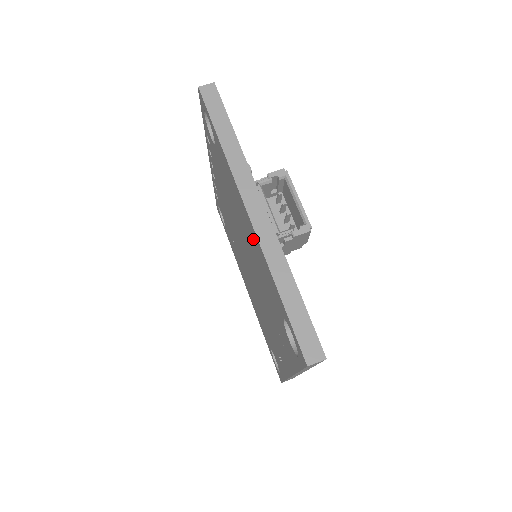
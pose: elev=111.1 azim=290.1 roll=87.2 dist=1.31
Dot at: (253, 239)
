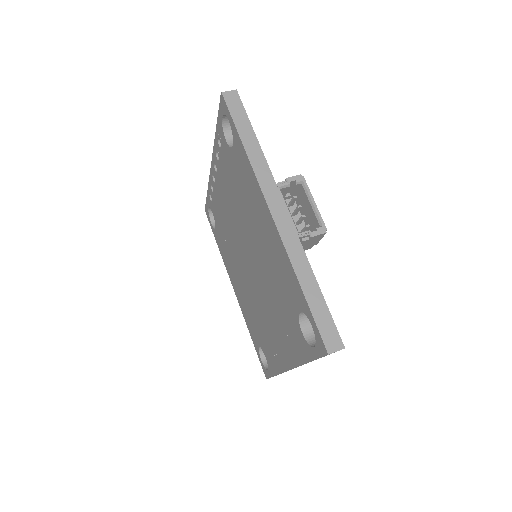
Dot at: (272, 238)
